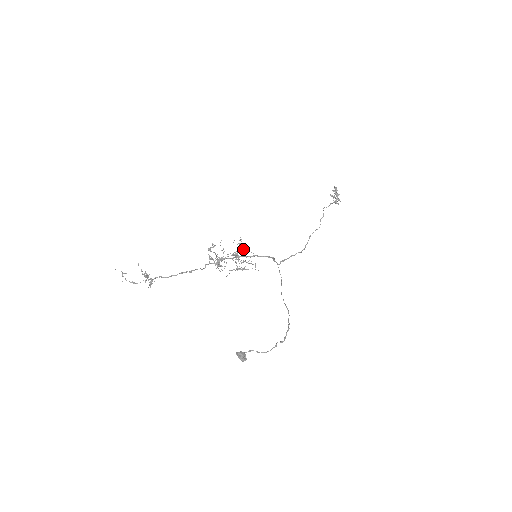
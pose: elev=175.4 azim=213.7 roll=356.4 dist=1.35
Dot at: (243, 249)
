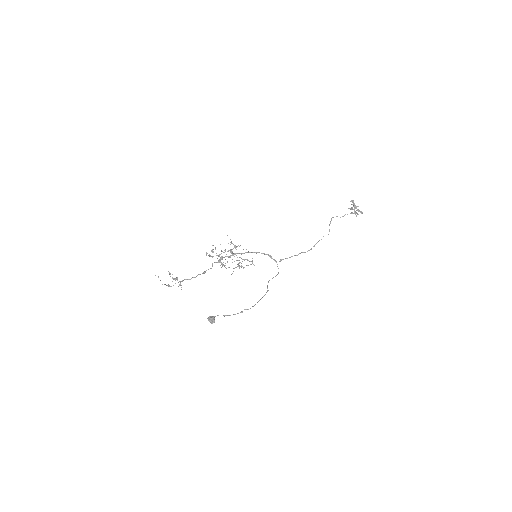
Dot at: (236, 247)
